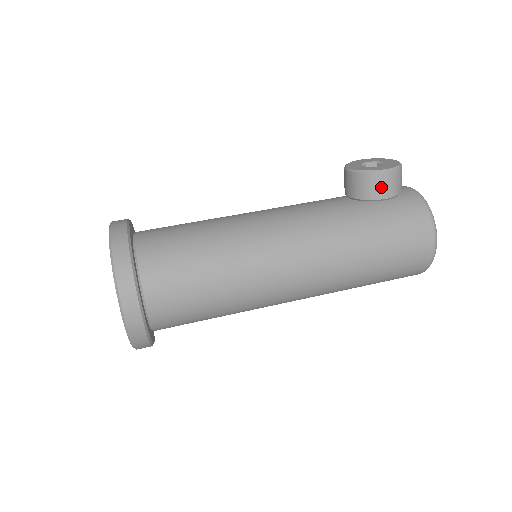
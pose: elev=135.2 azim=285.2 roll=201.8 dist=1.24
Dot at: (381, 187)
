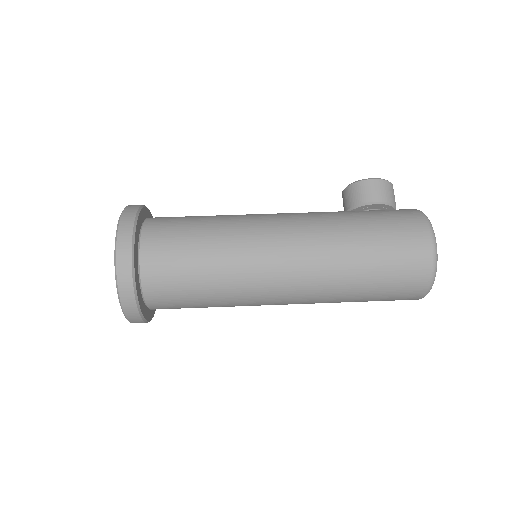
Dot at: (370, 191)
